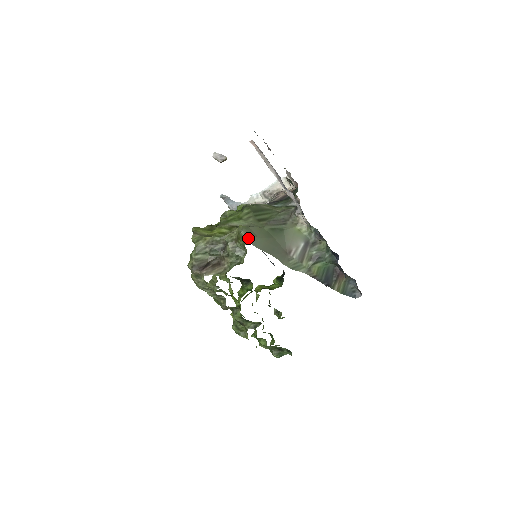
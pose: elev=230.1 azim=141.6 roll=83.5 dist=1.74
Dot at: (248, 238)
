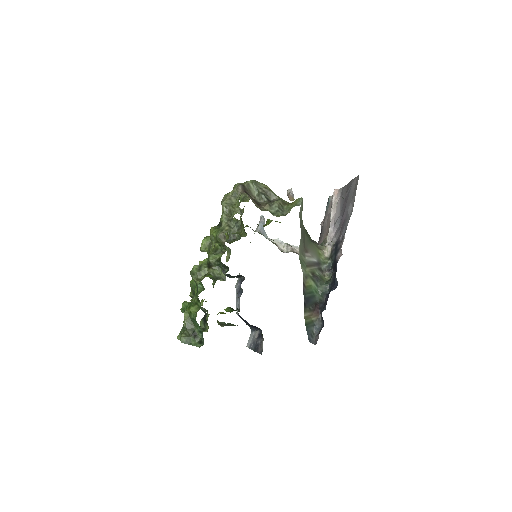
Dot at: (301, 205)
